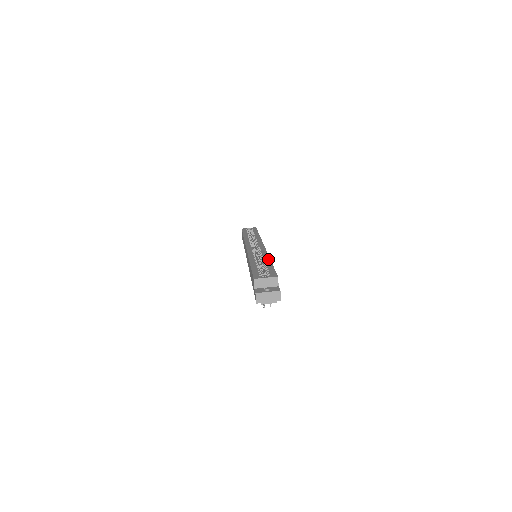
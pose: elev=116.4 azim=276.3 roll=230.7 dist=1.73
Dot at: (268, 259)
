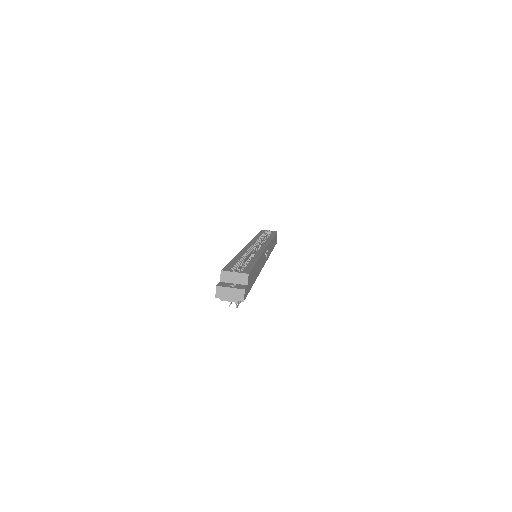
Dot at: (257, 257)
